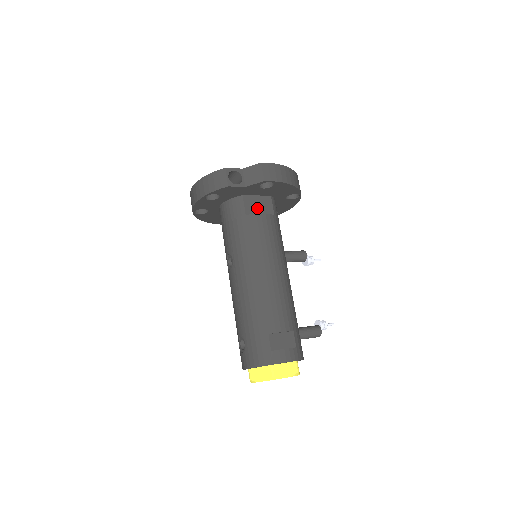
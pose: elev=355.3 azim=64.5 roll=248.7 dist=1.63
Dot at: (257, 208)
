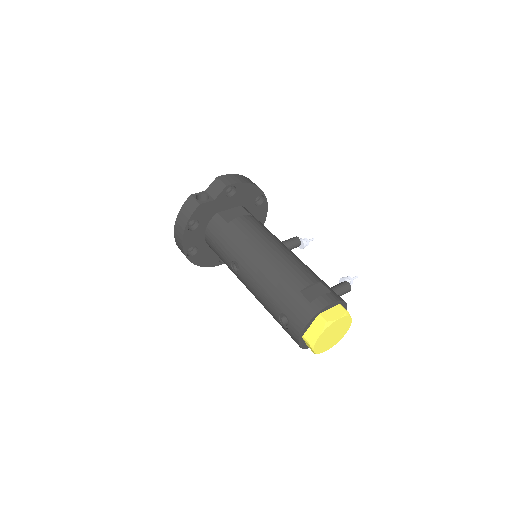
Dot at: (234, 216)
